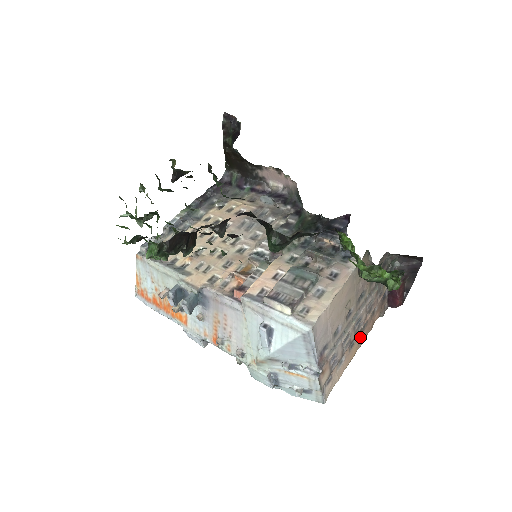
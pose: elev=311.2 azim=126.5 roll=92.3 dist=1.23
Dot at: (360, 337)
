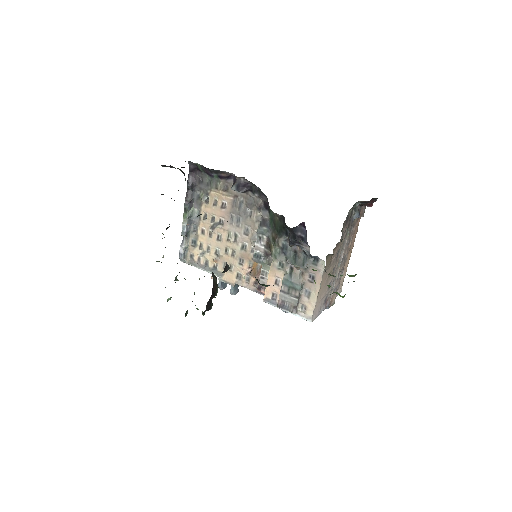
Dot at: (350, 248)
